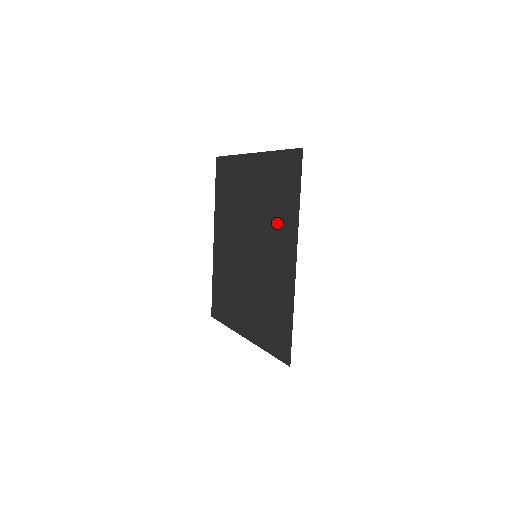
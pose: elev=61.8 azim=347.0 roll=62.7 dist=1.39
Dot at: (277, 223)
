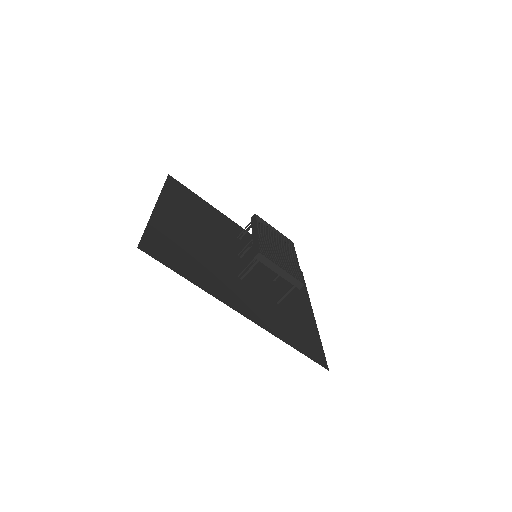
Dot at: (212, 273)
